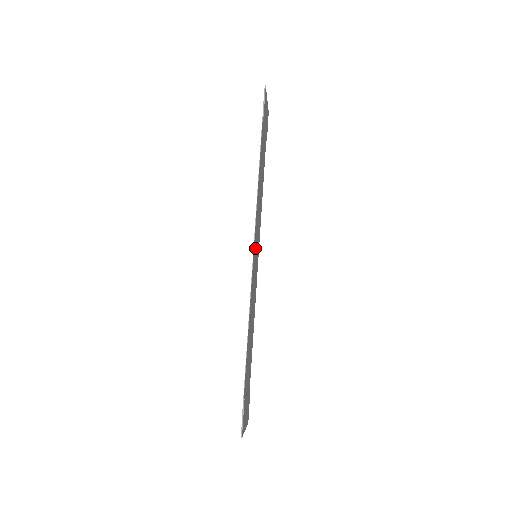
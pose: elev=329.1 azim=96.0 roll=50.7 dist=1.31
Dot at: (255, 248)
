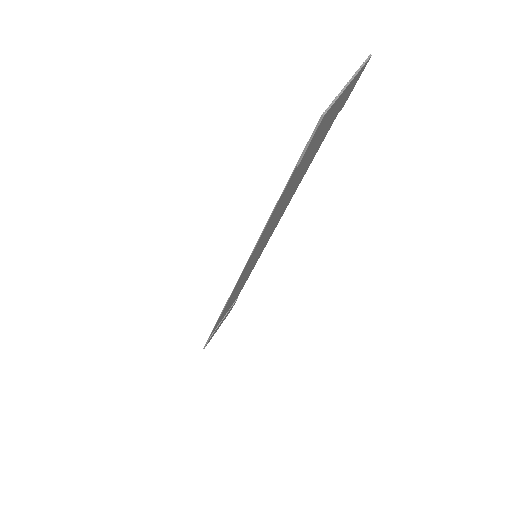
Dot at: (249, 264)
